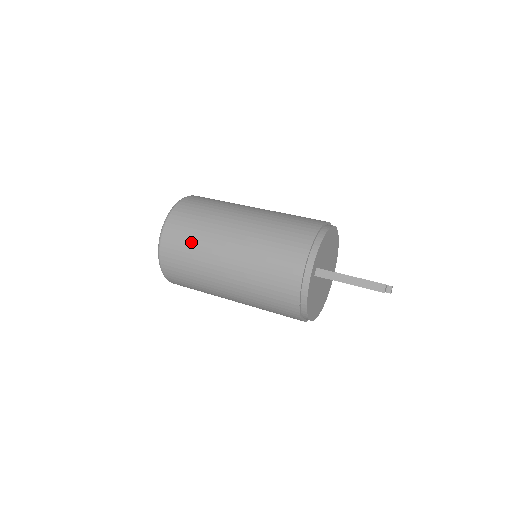
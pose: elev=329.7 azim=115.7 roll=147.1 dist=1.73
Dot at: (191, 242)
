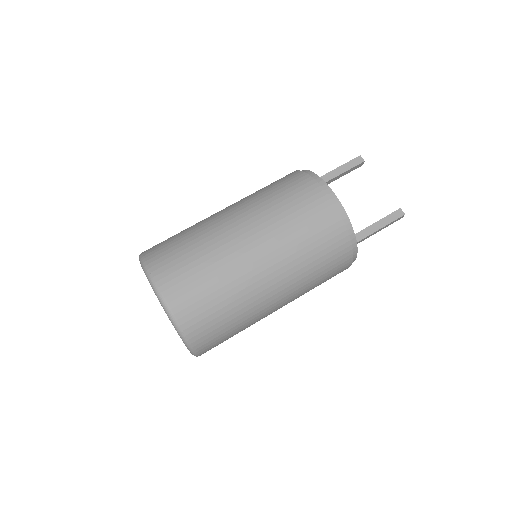
Dot at: occluded
